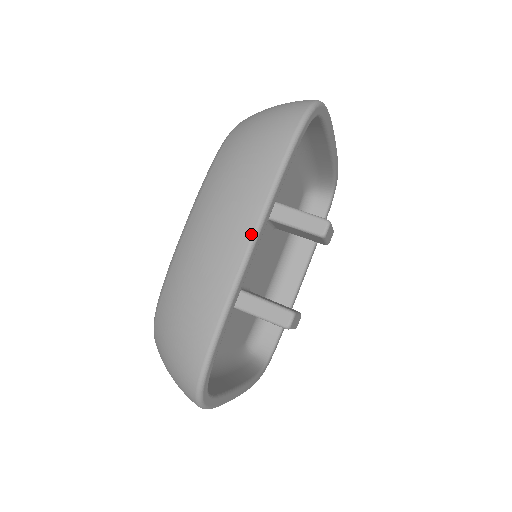
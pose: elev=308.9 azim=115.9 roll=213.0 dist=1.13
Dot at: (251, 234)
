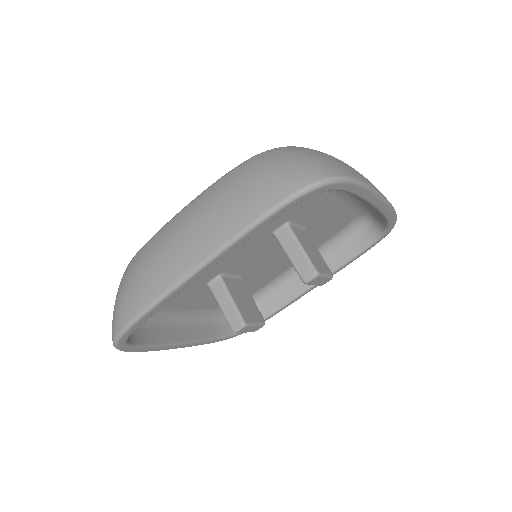
Dot at: (196, 264)
